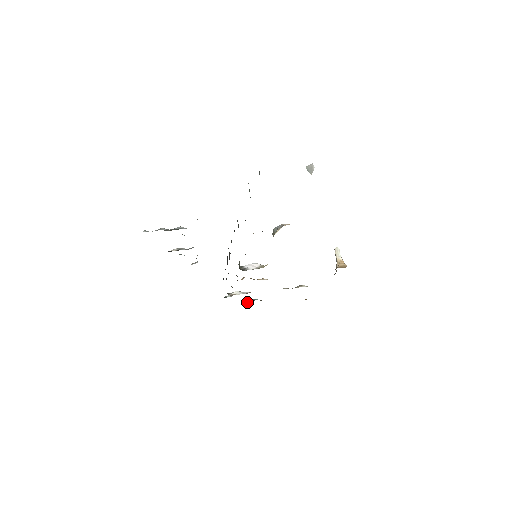
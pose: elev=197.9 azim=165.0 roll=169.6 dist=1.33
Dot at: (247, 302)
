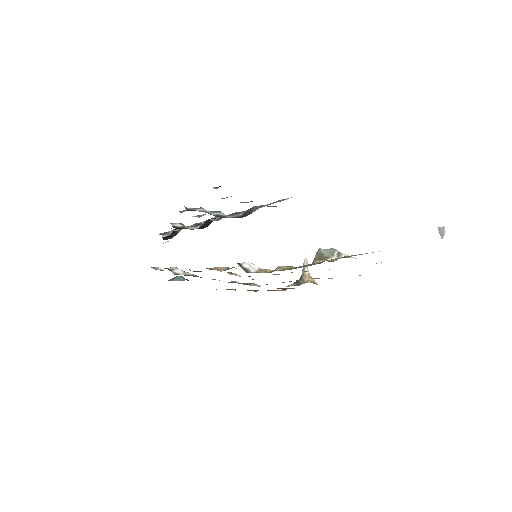
Dot at: (174, 279)
